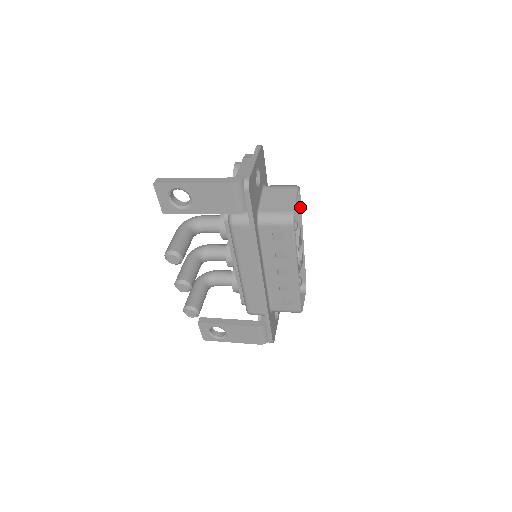
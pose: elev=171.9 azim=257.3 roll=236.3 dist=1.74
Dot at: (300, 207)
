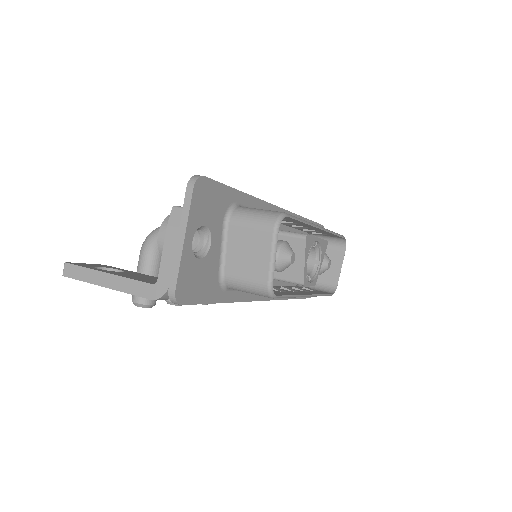
Dot at: (297, 220)
